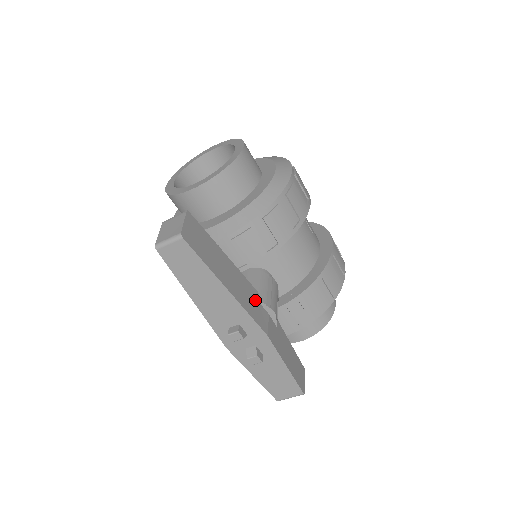
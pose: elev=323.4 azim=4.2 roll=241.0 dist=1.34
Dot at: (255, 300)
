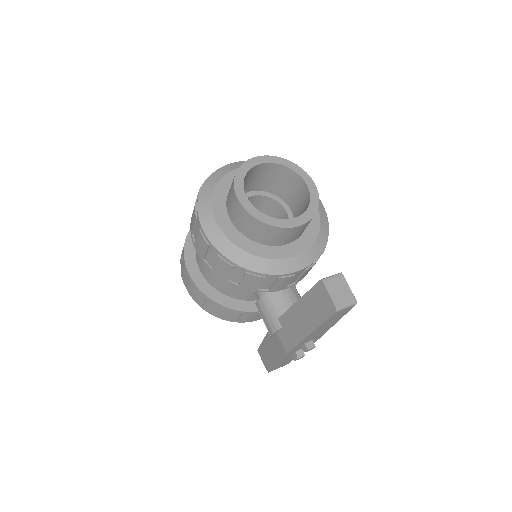
Dot at: occluded
